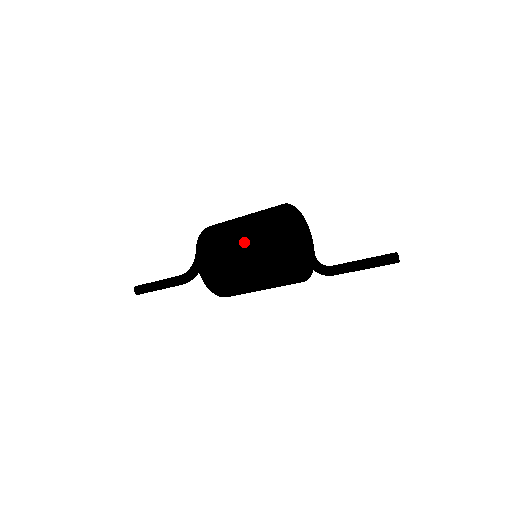
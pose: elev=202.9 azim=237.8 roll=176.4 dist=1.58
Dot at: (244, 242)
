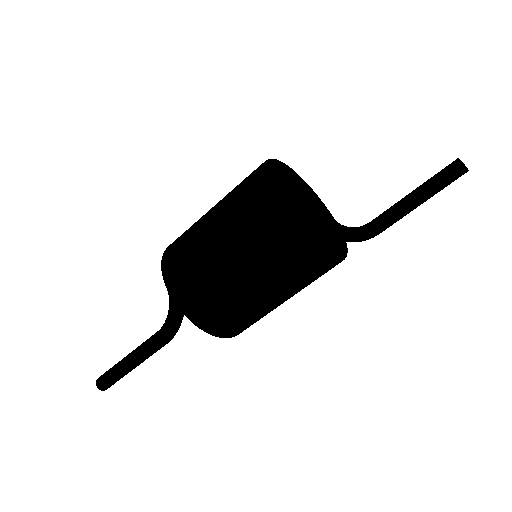
Dot at: (235, 236)
